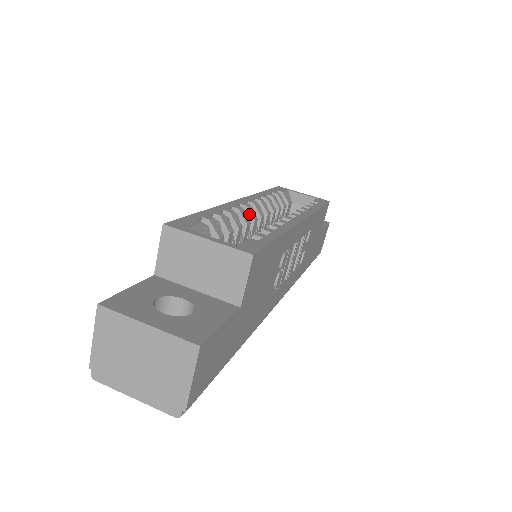
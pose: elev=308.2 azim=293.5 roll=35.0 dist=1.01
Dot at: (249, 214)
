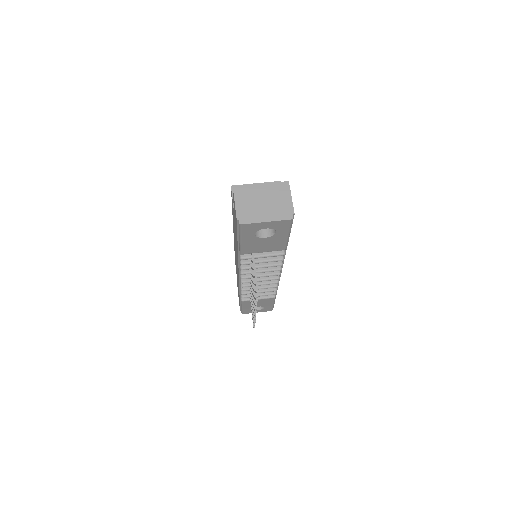
Dot at: occluded
